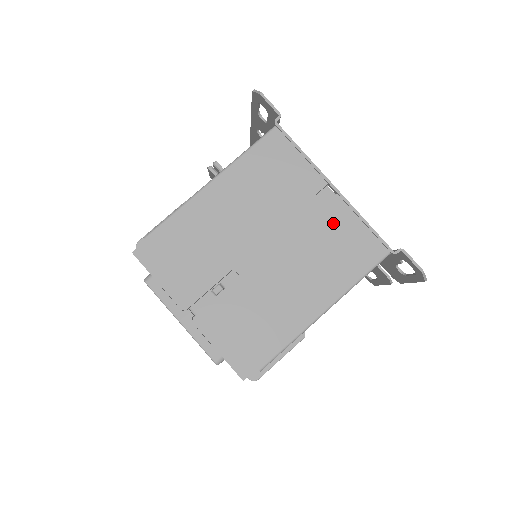
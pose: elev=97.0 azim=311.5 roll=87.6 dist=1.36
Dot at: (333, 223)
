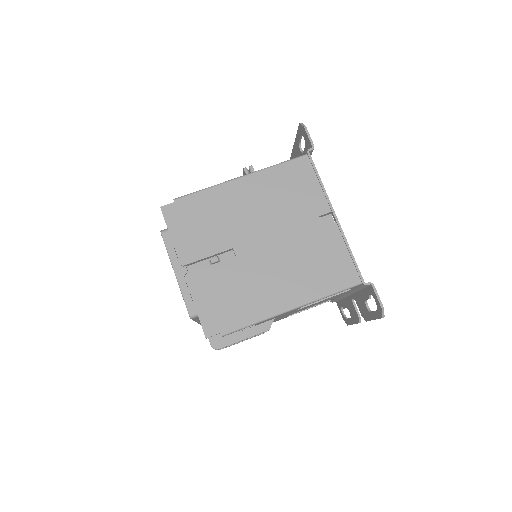
Dot at: (324, 243)
